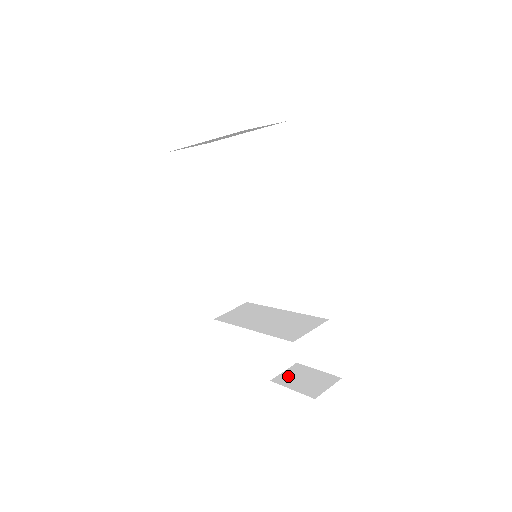
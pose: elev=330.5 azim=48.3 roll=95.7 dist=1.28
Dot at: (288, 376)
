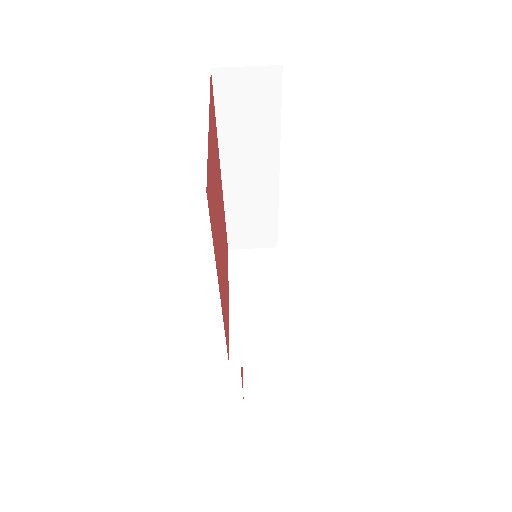
Dot at: occluded
